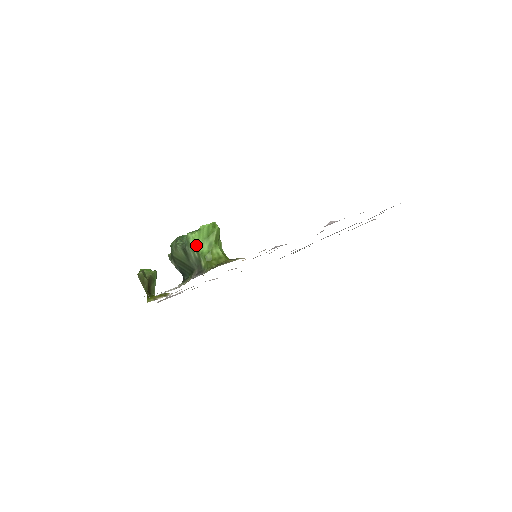
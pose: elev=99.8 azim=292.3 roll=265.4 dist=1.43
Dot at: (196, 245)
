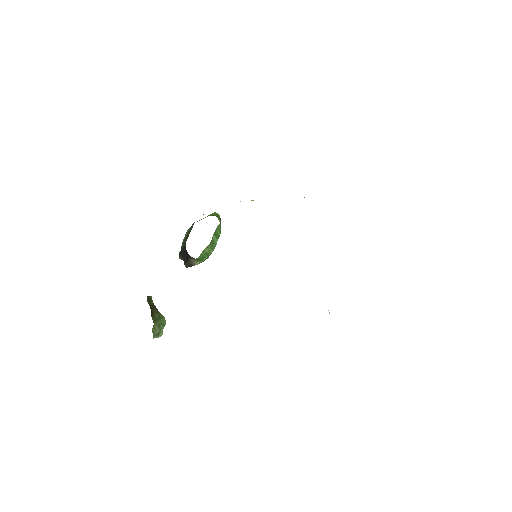
Dot at: occluded
